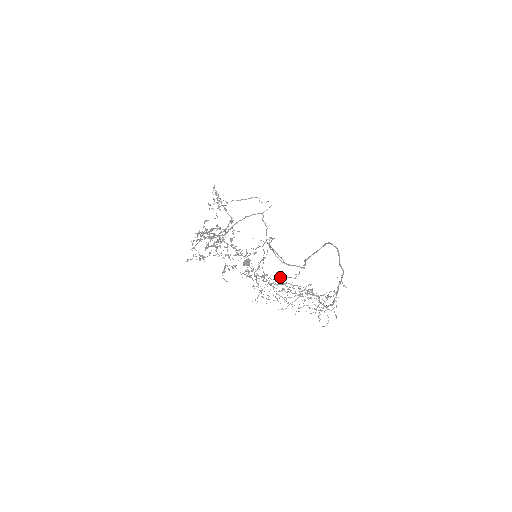
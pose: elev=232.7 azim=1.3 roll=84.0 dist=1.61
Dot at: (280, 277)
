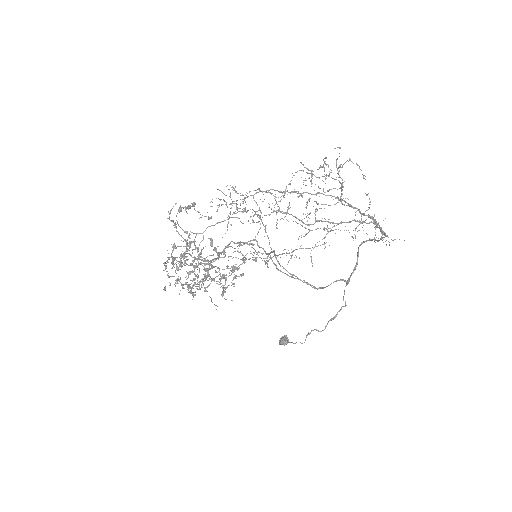
Dot at: occluded
